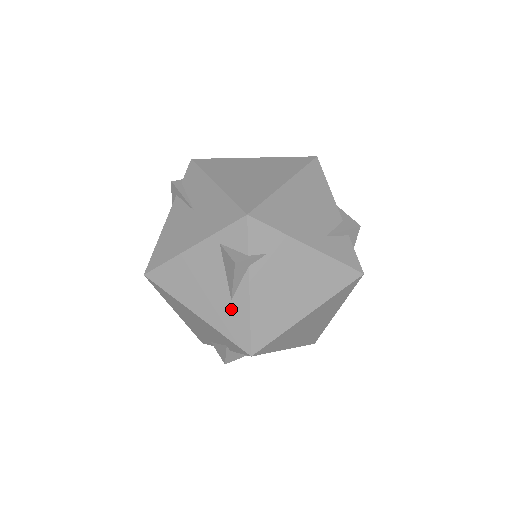
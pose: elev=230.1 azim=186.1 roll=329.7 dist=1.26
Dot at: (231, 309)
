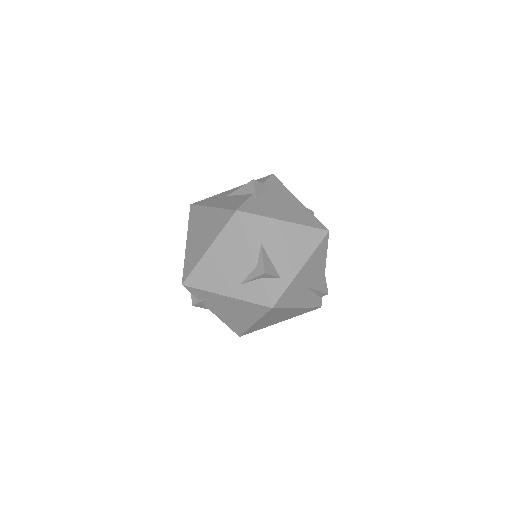
Dot at: occluded
